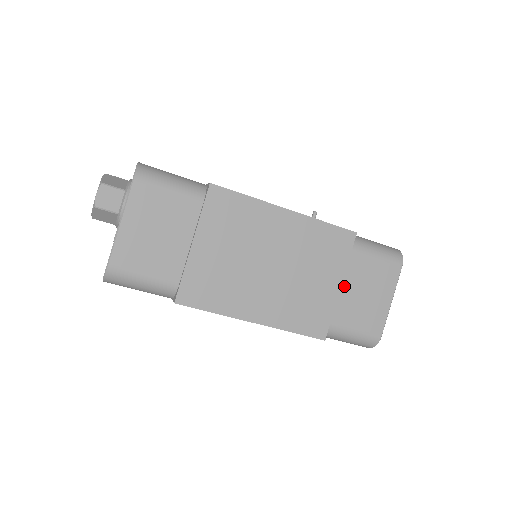
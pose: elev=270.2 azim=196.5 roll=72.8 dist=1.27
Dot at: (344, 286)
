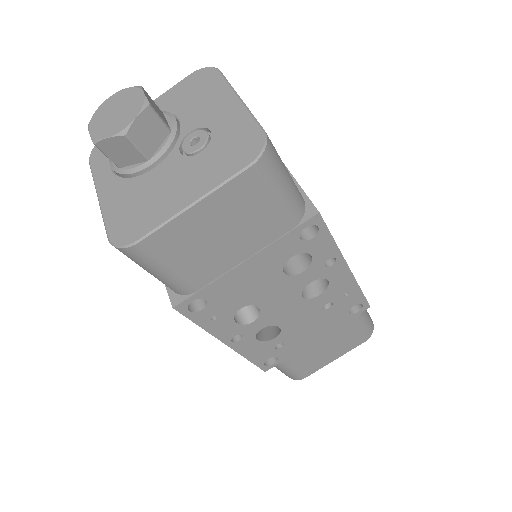
Dot at: occluded
